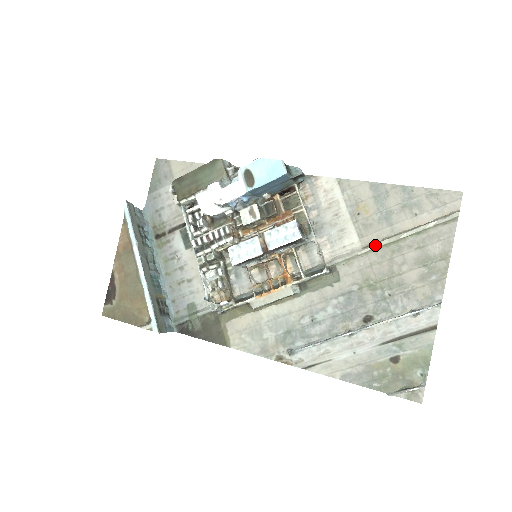
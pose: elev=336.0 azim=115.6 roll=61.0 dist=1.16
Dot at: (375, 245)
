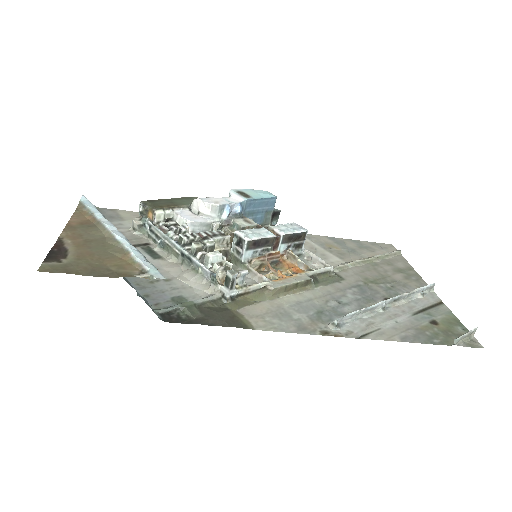
Dot at: (358, 260)
